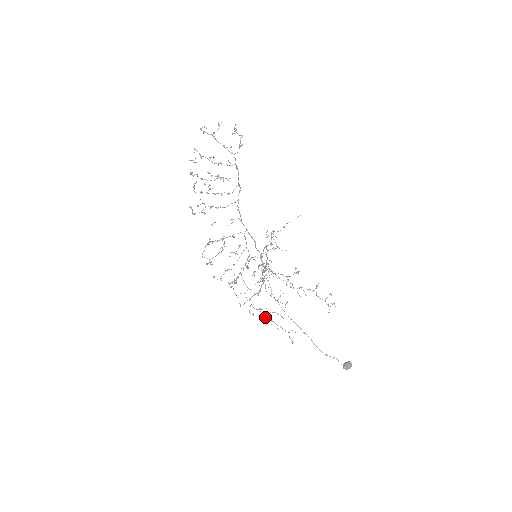
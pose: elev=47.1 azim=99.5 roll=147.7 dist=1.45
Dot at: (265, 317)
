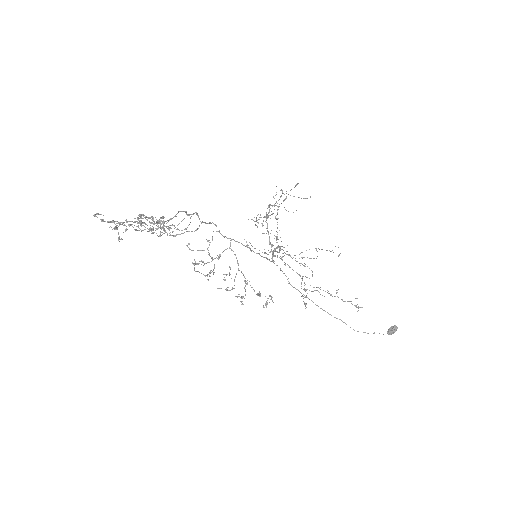
Dot at: occluded
